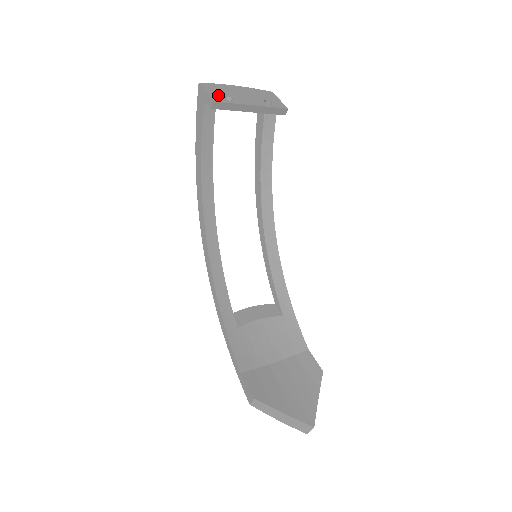
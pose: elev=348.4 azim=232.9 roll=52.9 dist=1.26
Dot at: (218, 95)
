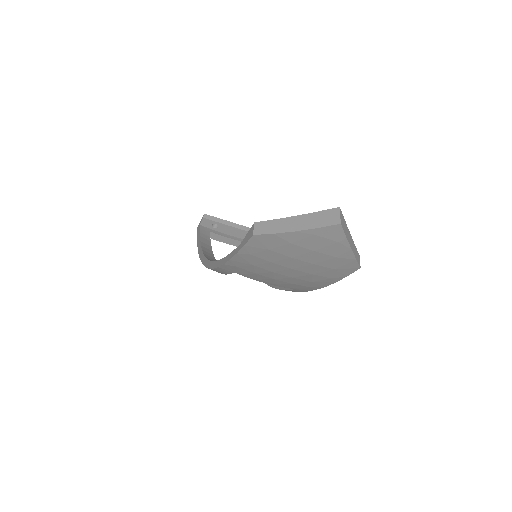
Dot at: occluded
